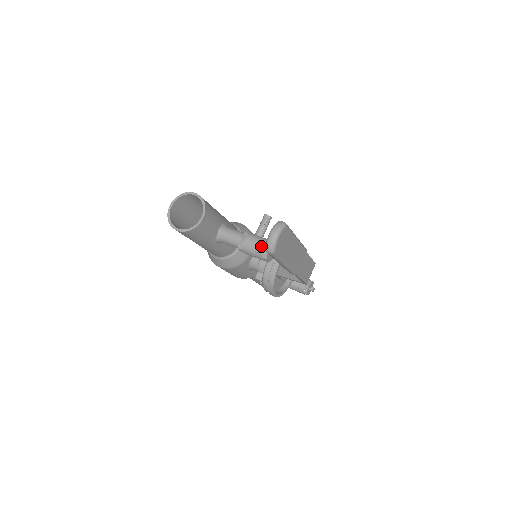
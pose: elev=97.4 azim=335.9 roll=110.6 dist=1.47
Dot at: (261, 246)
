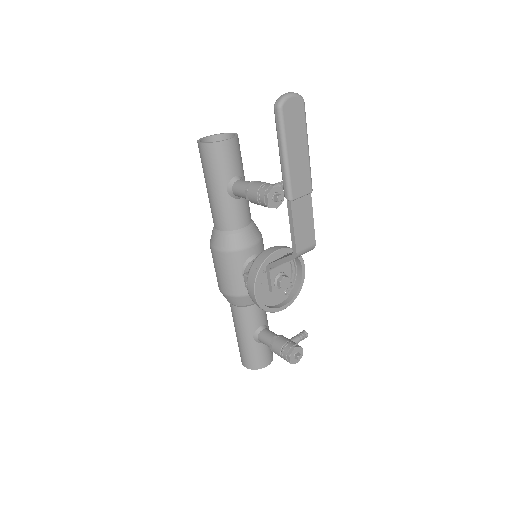
Dot at: (268, 184)
